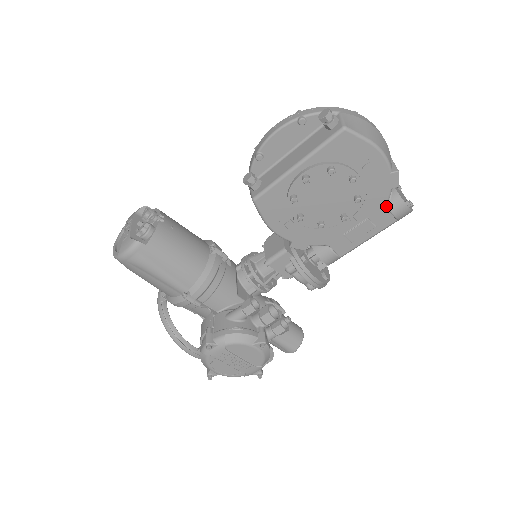
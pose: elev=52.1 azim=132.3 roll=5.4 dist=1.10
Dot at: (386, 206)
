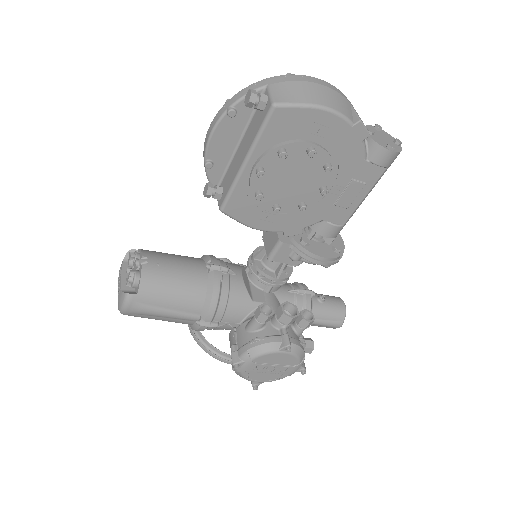
Dot at: (366, 159)
